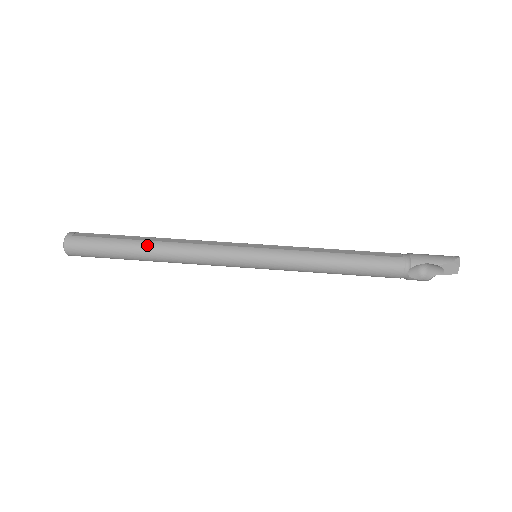
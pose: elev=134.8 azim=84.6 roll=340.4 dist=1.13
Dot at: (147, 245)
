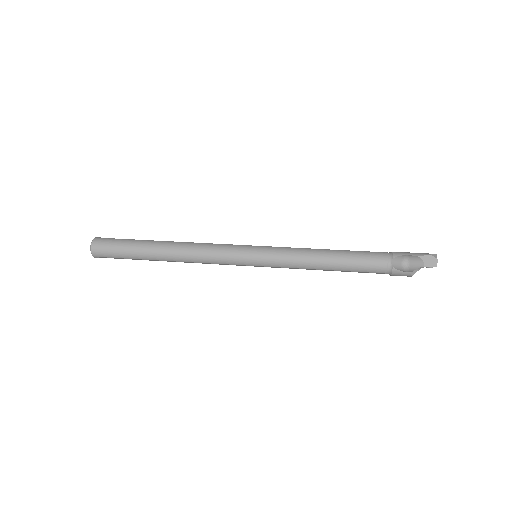
Dot at: (162, 243)
